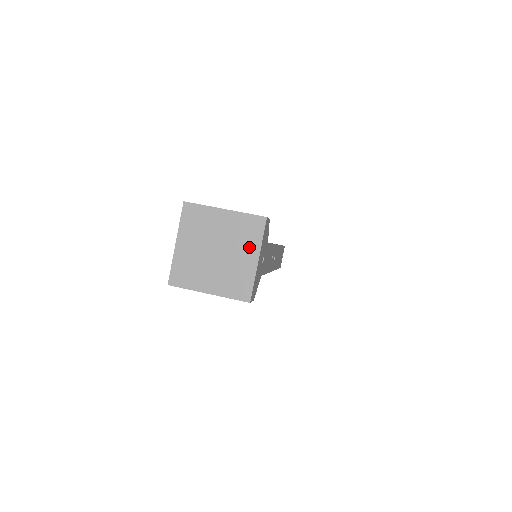
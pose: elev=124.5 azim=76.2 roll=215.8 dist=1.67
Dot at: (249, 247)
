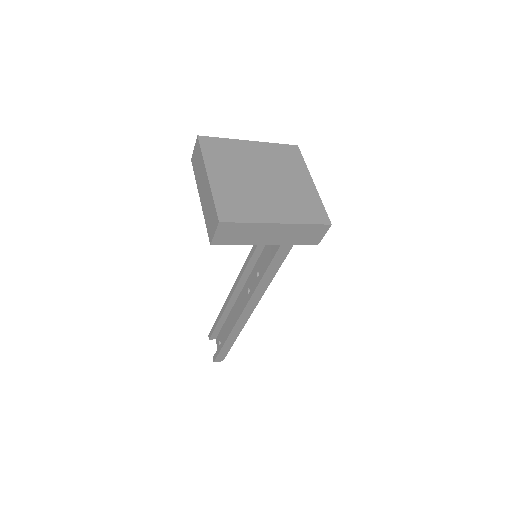
Dot at: (296, 172)
